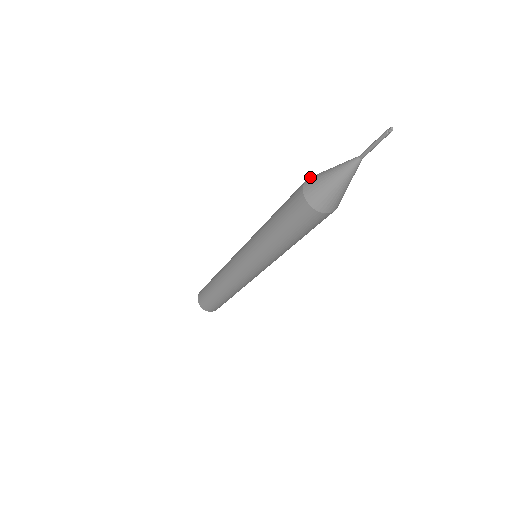
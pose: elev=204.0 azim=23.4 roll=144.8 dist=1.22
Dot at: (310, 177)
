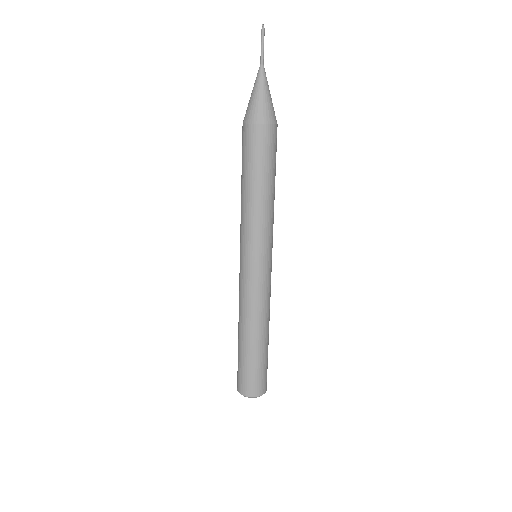
Dot at: occluded
